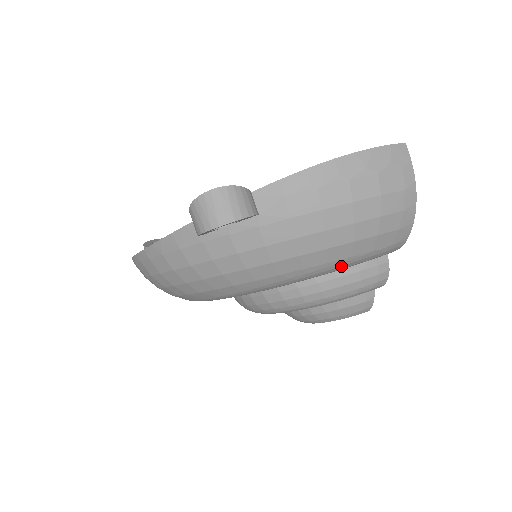
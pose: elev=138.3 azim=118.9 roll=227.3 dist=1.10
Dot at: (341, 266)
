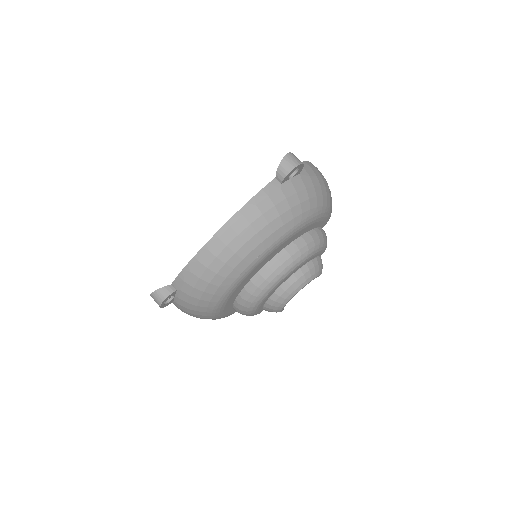
Dot at: (324, 213)
